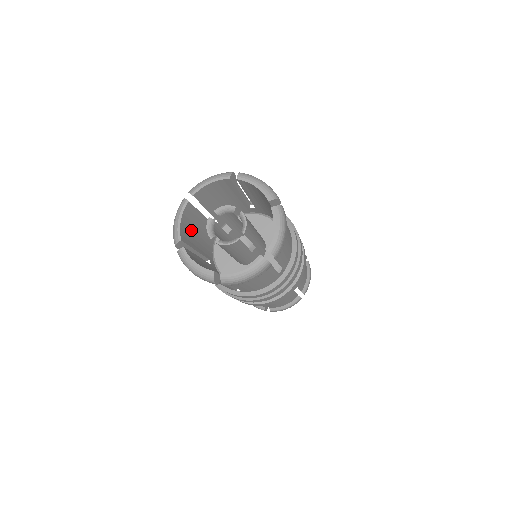
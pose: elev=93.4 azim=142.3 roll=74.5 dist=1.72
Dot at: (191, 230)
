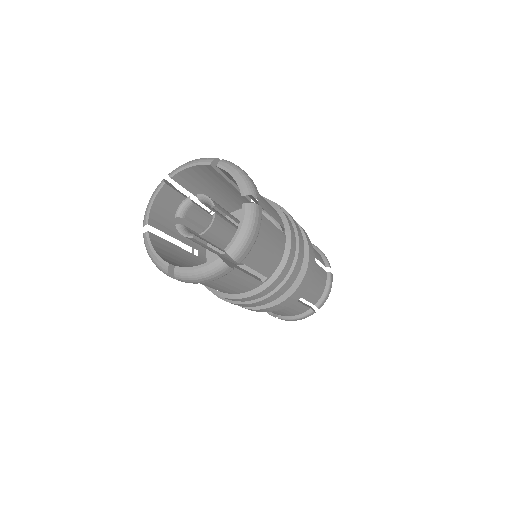
Dot at: (174, 261)
